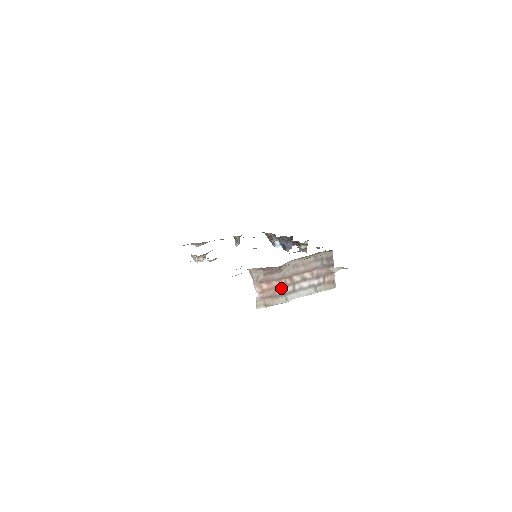
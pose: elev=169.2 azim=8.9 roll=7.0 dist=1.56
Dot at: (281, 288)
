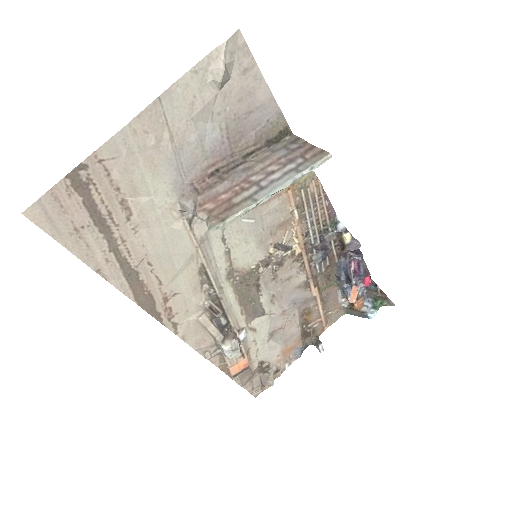
Dot at: (238, 196)
